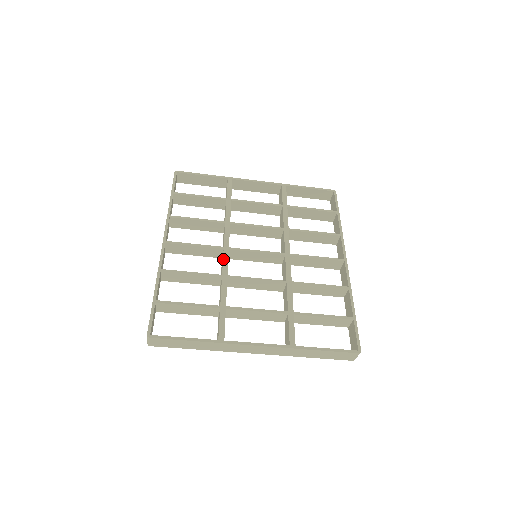
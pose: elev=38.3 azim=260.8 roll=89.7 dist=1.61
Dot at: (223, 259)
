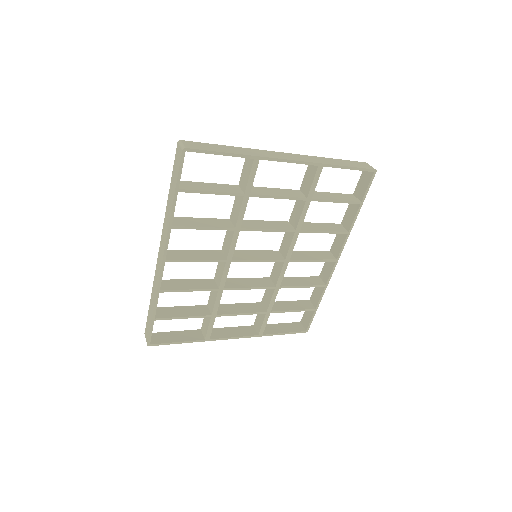
Dot at: (223, 273)
